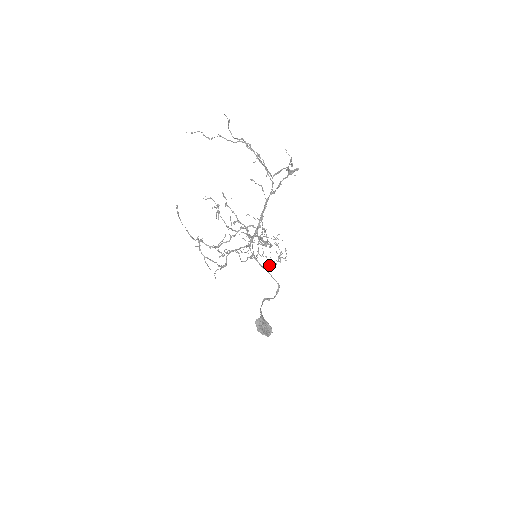
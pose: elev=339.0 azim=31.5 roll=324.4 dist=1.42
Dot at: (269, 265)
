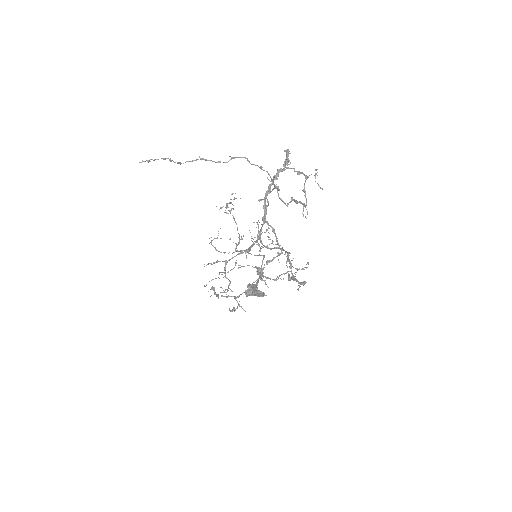
Dot at: (260, 250)
